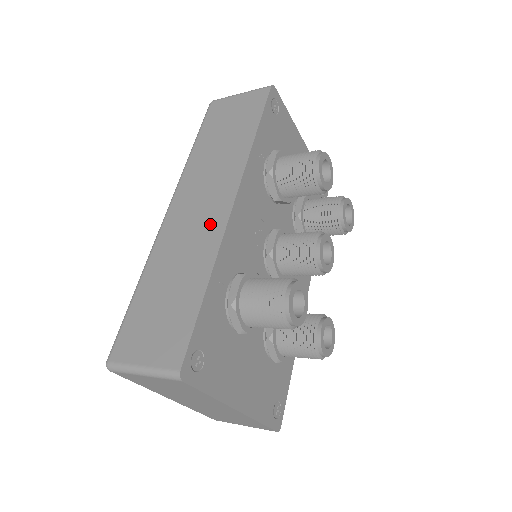
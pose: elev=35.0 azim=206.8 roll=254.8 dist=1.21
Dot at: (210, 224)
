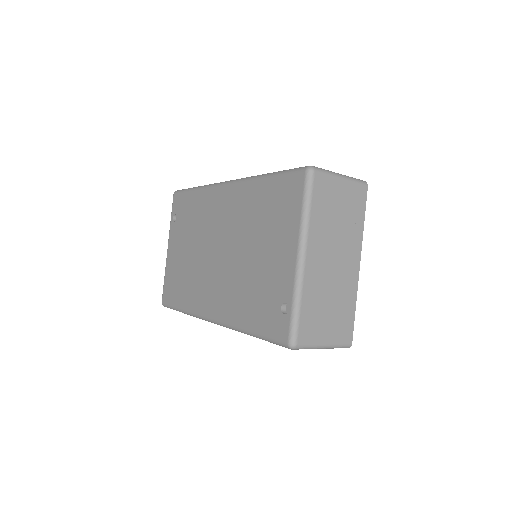
Dot at: occluded
